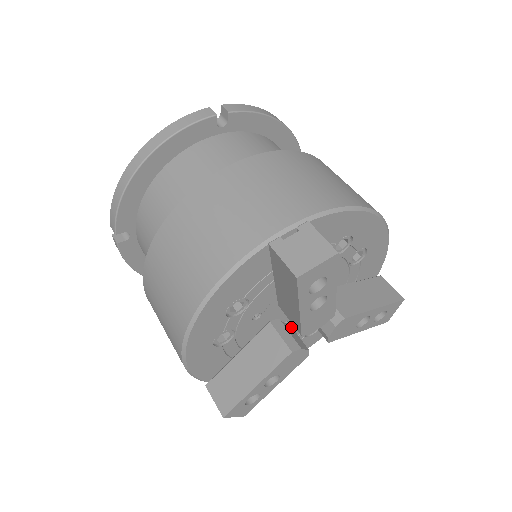
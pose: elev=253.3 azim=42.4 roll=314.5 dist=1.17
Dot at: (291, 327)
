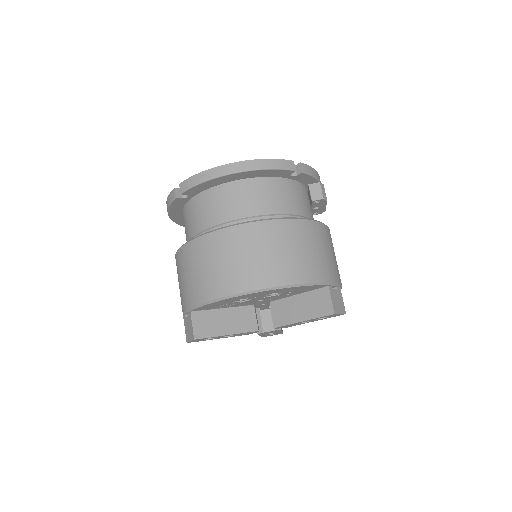
Dot at: (269, 312)
